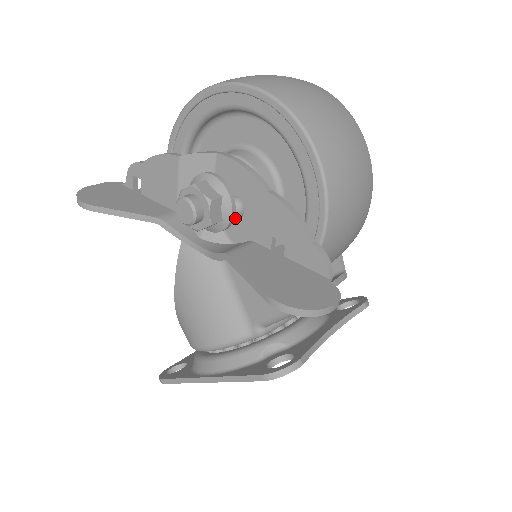
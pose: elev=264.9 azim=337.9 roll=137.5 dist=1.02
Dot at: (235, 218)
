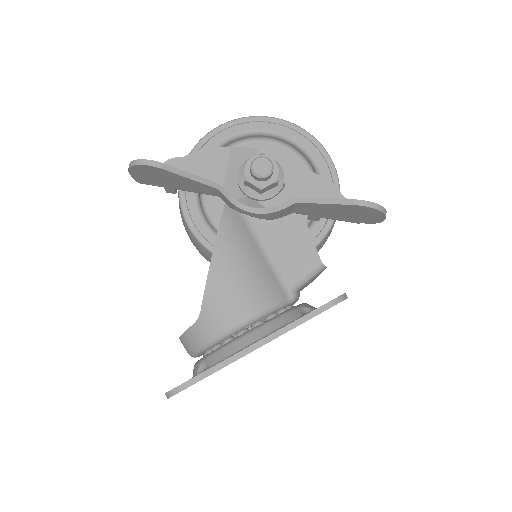
Dot at: occluded
